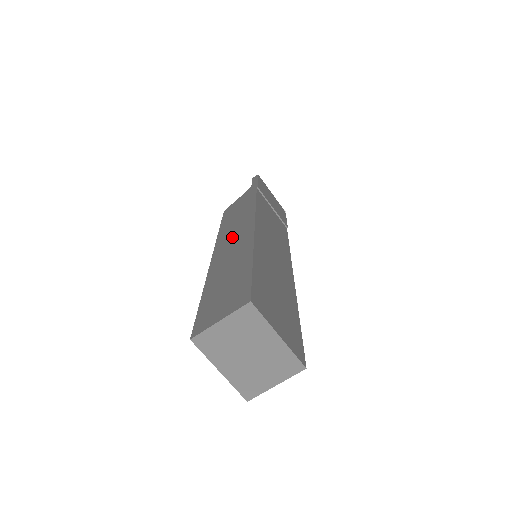
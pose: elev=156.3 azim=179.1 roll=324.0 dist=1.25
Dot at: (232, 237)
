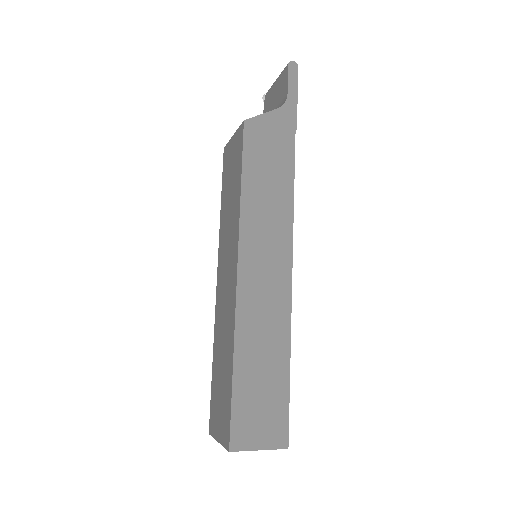
Dot at: (264, 261)
